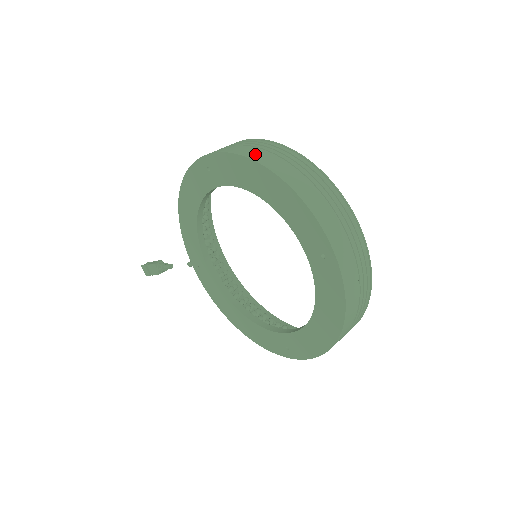
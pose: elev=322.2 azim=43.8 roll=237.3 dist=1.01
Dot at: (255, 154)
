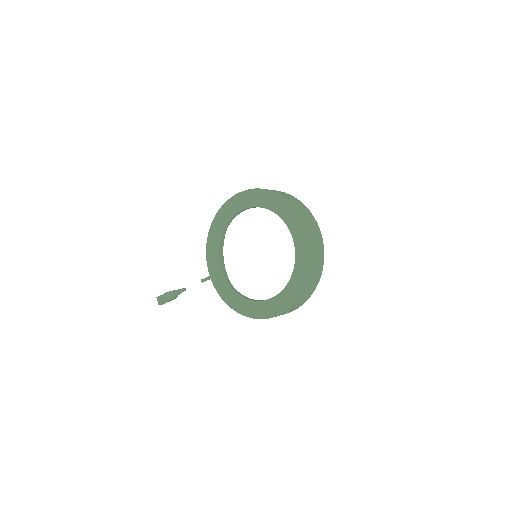
Dot at: occluded
